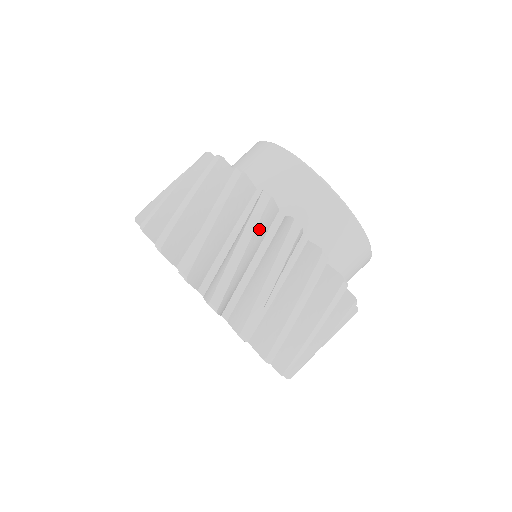
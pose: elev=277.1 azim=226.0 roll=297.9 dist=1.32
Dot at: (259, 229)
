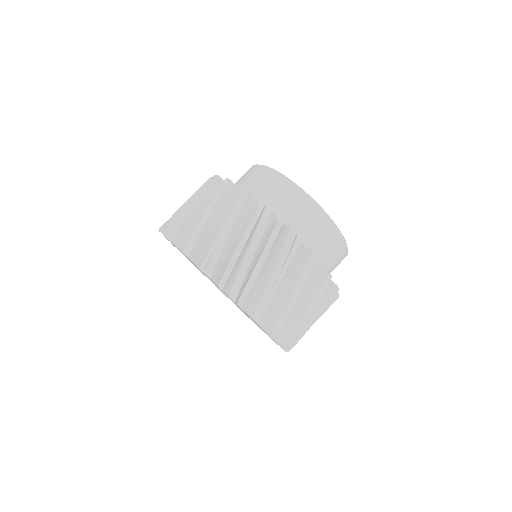
Dot at: (241, 217)
